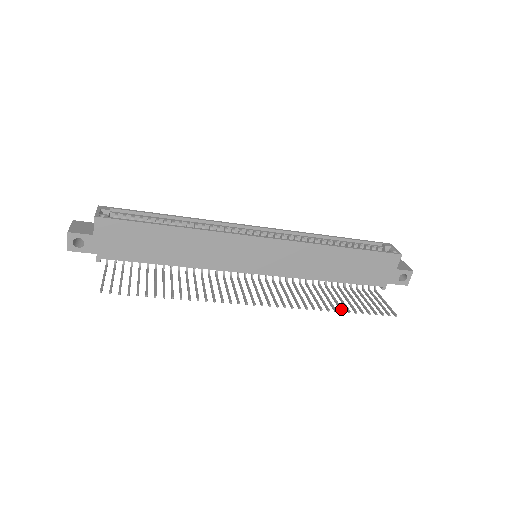
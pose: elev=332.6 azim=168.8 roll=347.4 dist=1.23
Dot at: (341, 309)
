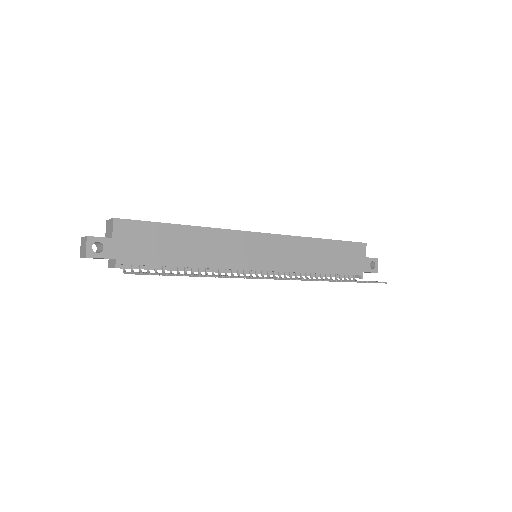
Dot at: (345, 280)
